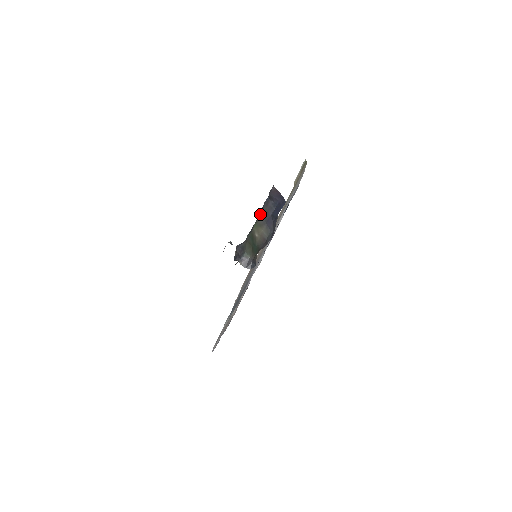
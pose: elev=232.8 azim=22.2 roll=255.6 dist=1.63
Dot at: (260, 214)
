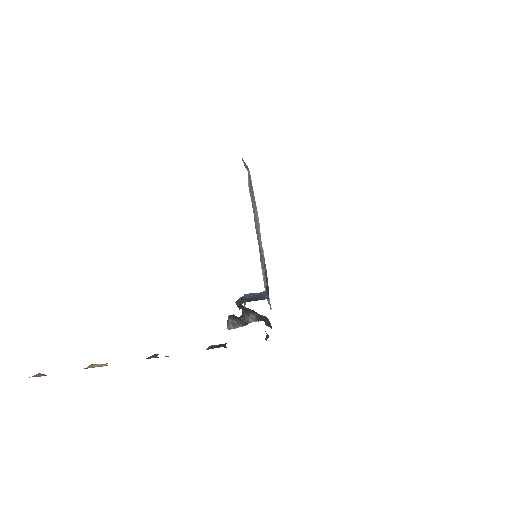
Dot at: occluded
